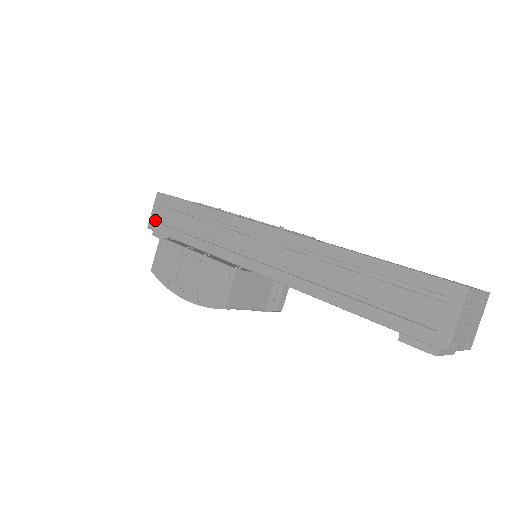
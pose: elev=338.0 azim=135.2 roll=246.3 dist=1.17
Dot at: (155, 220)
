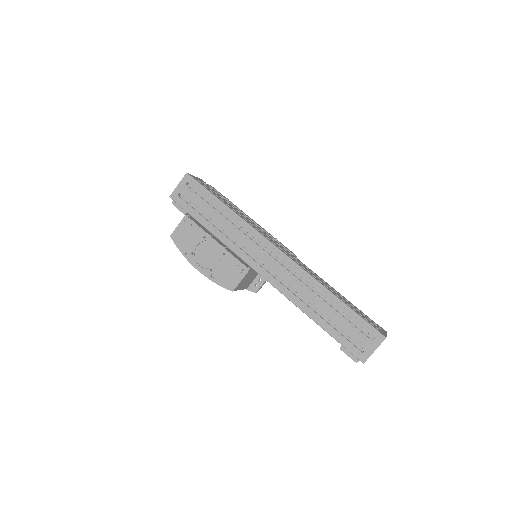
Dot at: (179, 194)
